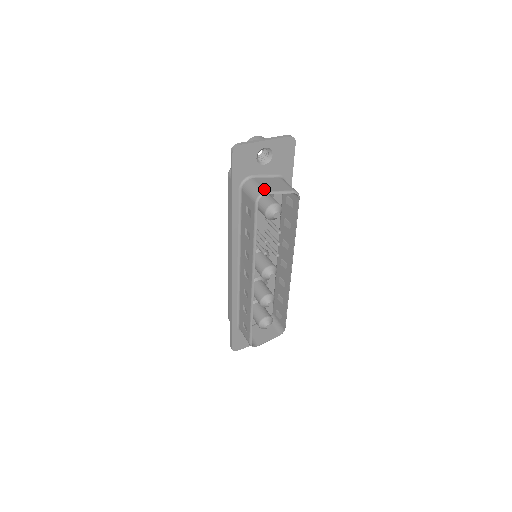
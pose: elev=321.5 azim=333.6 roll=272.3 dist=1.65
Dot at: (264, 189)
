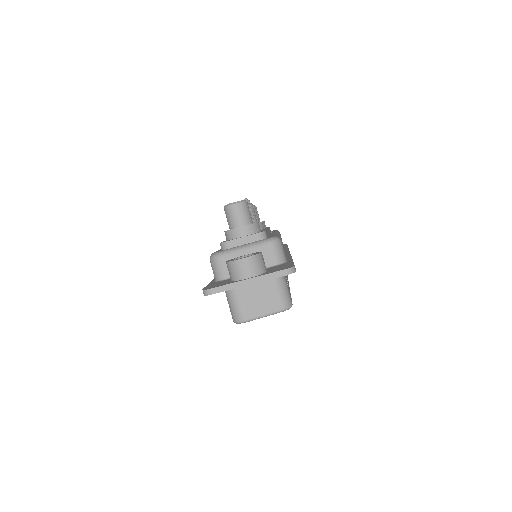
Dot at: (244, 315)
